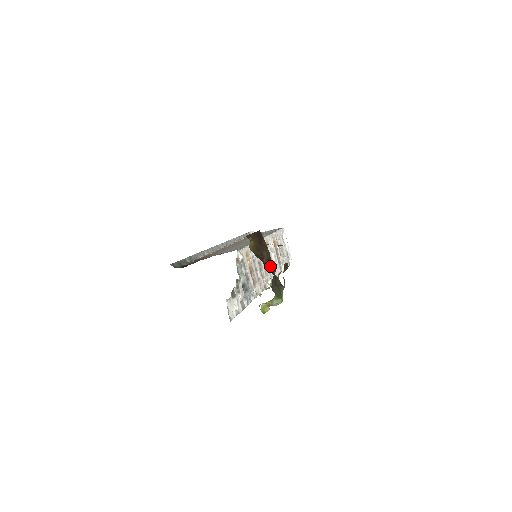
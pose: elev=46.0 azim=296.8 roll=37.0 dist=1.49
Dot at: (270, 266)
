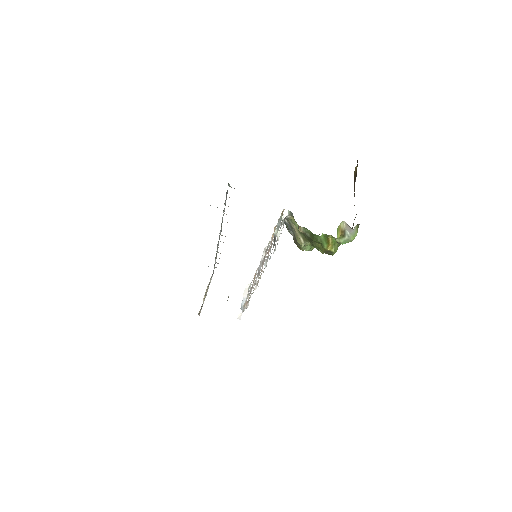
Dot at: occluded
